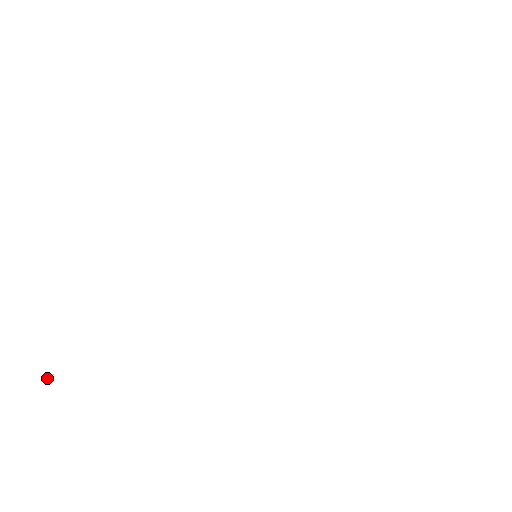
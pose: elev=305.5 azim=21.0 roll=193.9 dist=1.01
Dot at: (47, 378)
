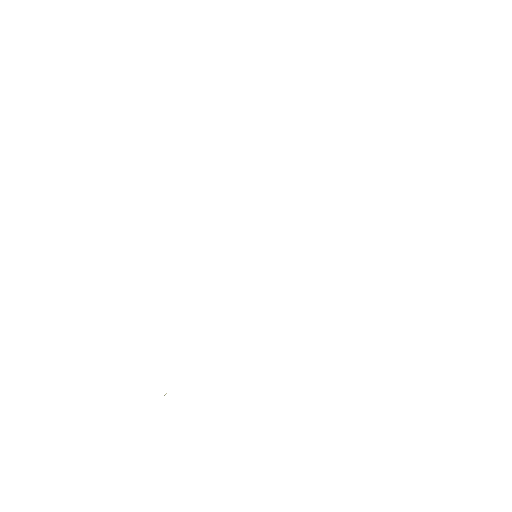
Dot at: occluded
